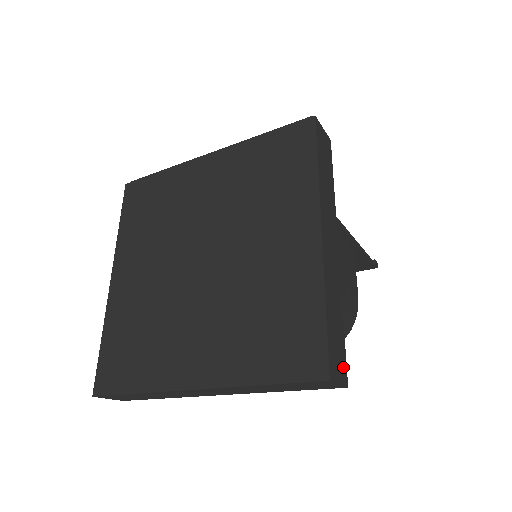
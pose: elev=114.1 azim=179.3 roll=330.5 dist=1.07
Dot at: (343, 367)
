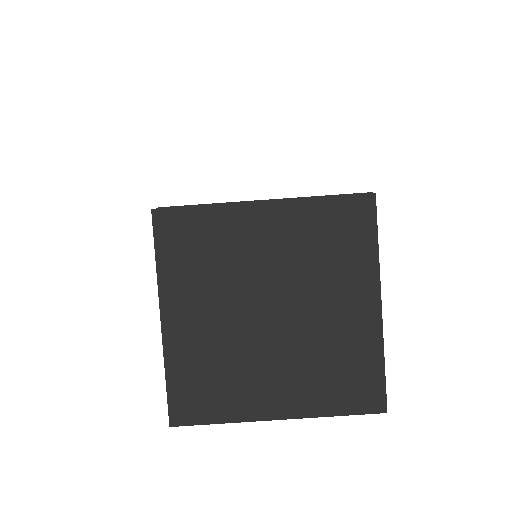
Dot at: occluded
